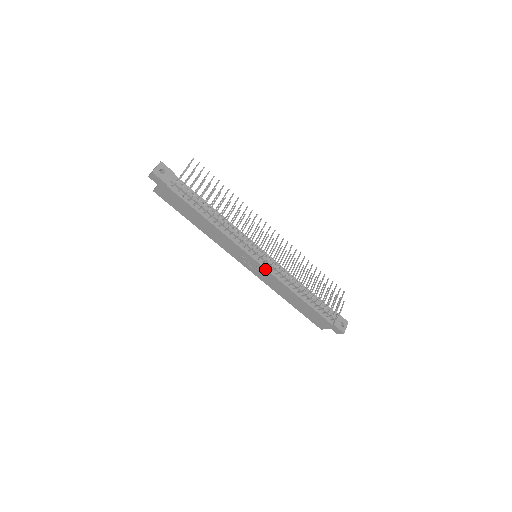
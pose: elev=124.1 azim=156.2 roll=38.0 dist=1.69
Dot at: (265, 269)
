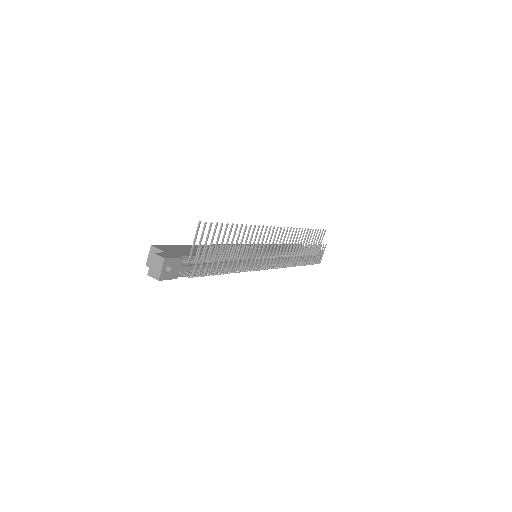
Dot at: occluded
